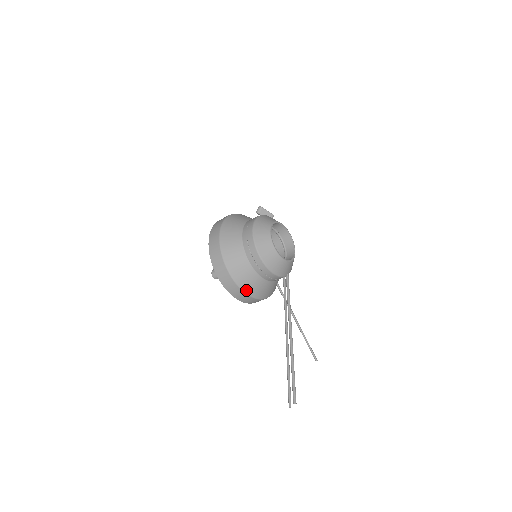
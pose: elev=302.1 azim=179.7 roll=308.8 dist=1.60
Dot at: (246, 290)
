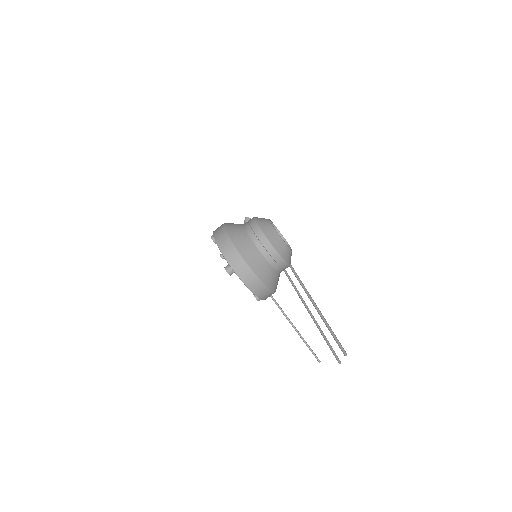
Dot at: (261, 278)
